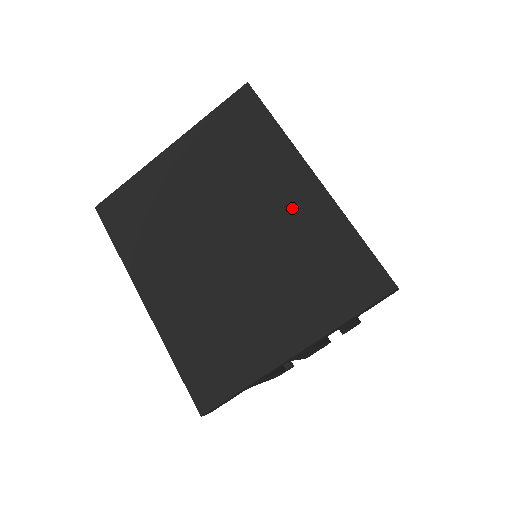
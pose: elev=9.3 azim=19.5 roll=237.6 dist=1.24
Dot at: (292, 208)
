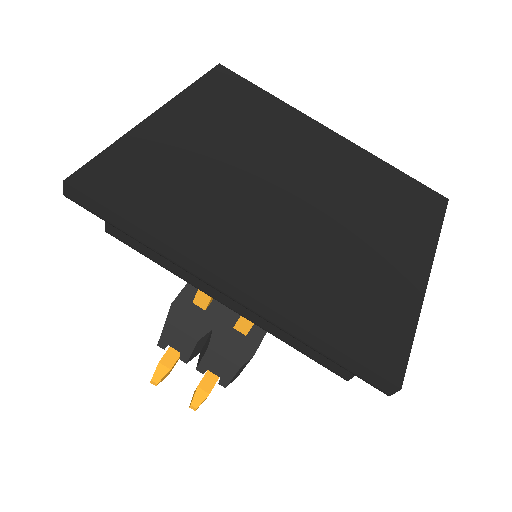
Dot at: (333, 155)
